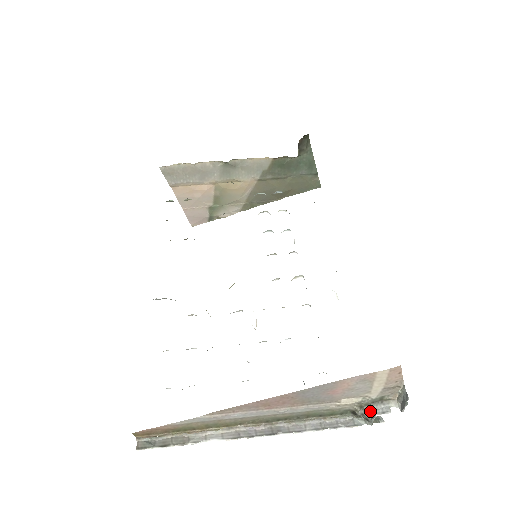
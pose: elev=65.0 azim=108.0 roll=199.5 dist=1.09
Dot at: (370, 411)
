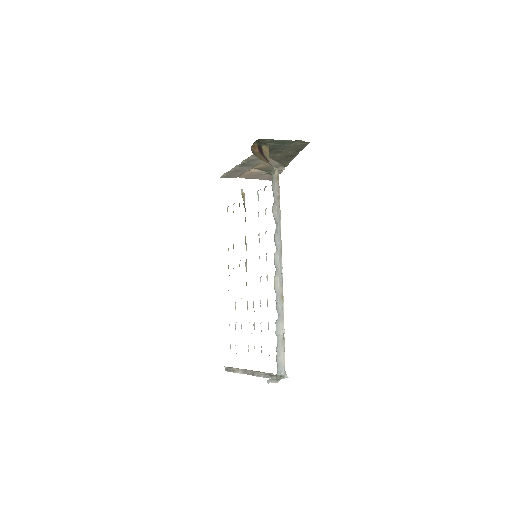
Dot at: (272, 377)
